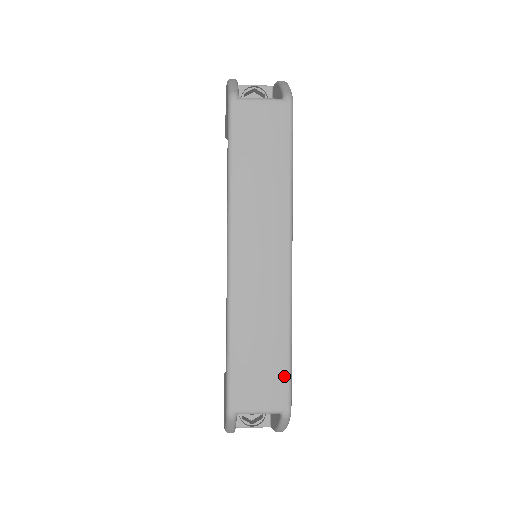
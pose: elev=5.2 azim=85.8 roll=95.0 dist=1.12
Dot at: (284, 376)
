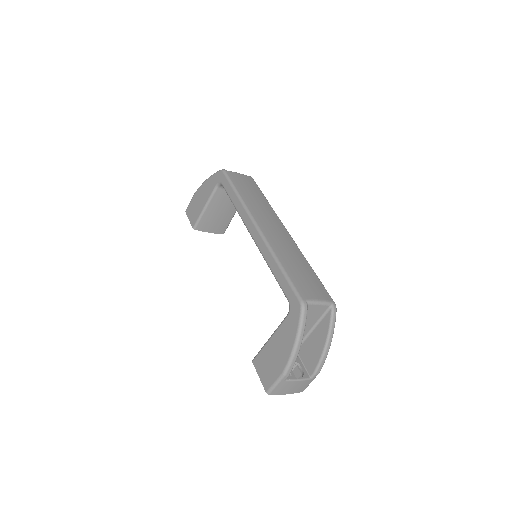
Dot at: (320, 284)
